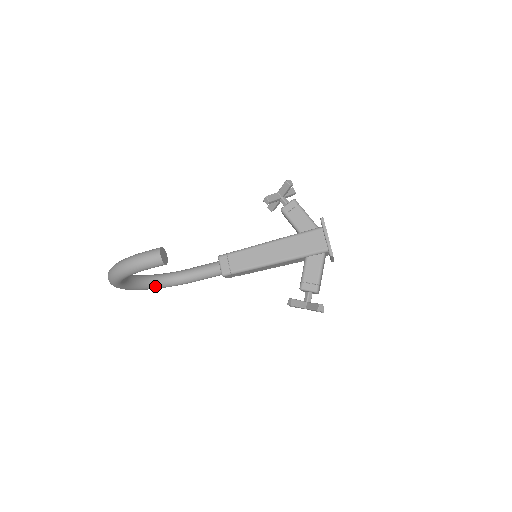
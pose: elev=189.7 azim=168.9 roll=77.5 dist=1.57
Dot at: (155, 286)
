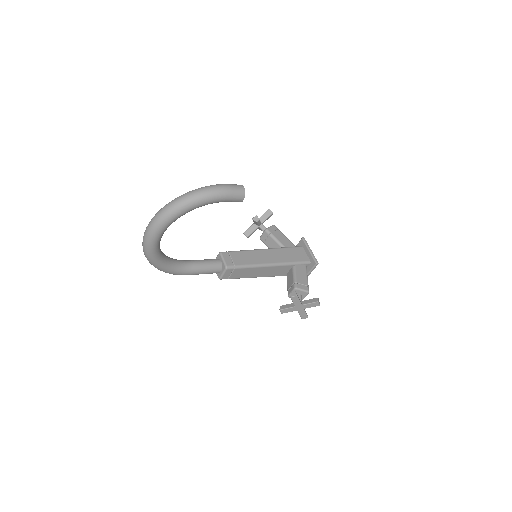
Dot at: (163, 262)
